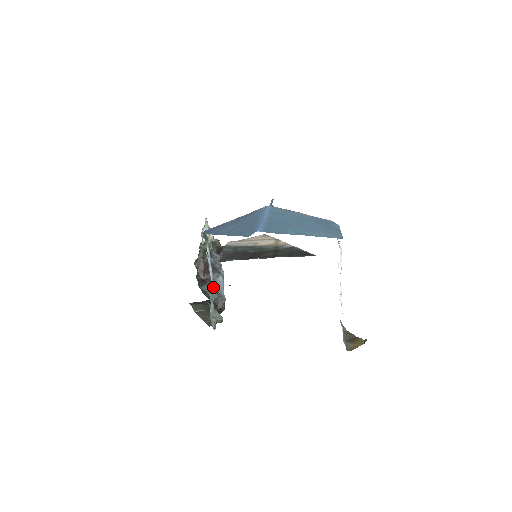
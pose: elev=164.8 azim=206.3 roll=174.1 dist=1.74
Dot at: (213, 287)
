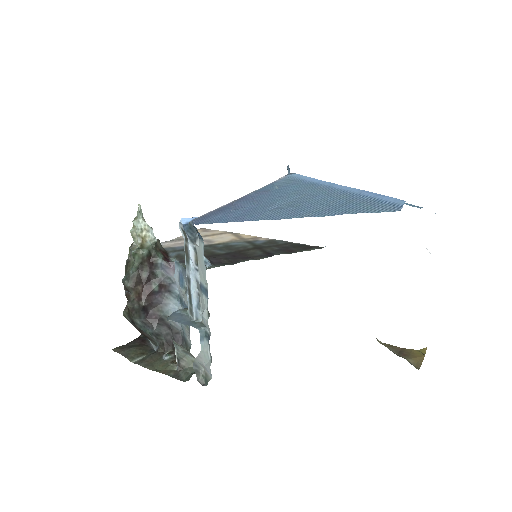
Dot at: (198, 315)
